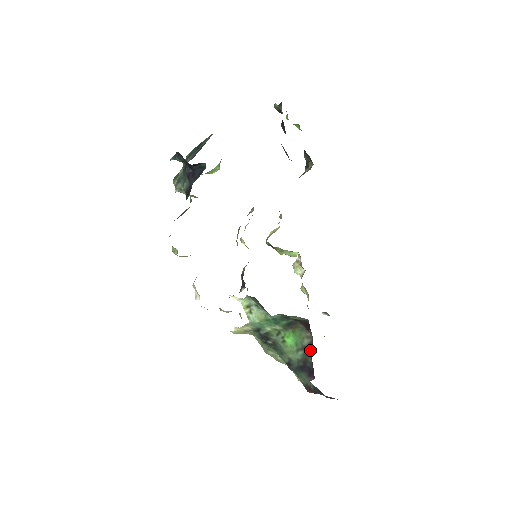
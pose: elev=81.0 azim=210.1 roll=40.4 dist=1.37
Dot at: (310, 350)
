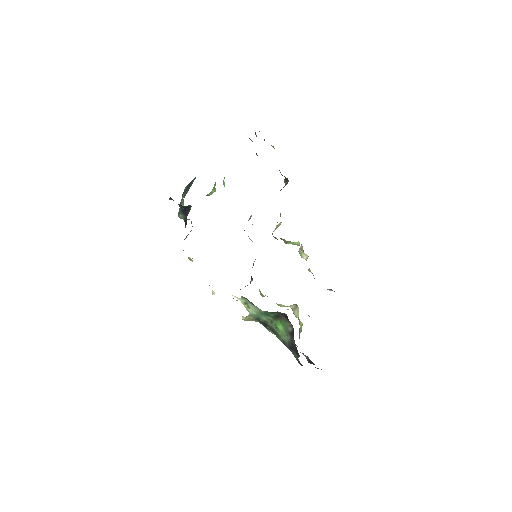
Dot at: (293, 336)
